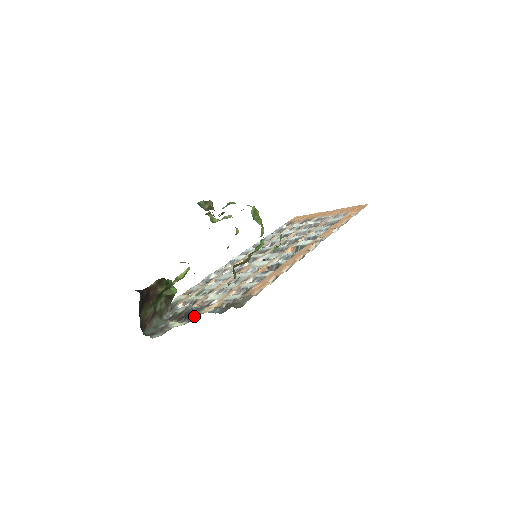
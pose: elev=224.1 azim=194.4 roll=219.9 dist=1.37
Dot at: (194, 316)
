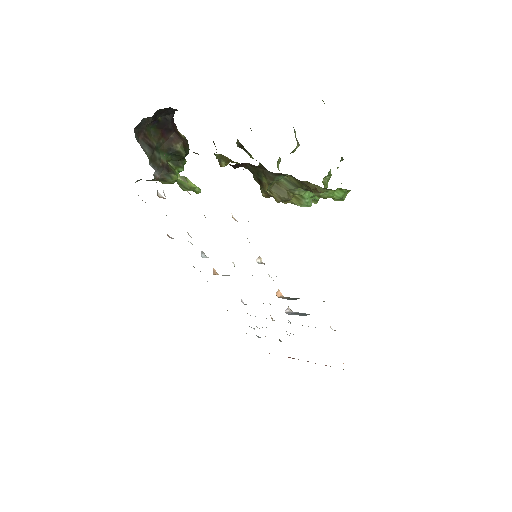
Dot at: occluded
